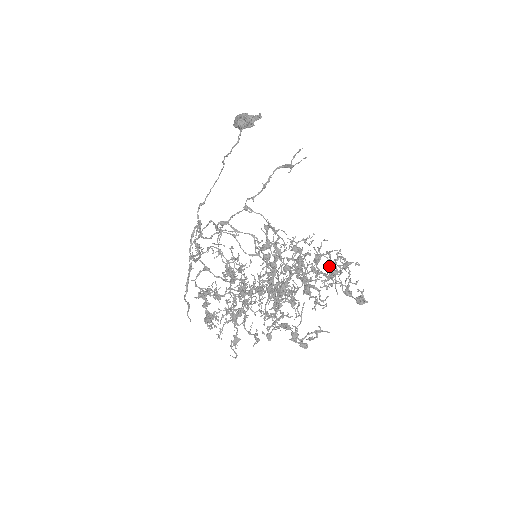
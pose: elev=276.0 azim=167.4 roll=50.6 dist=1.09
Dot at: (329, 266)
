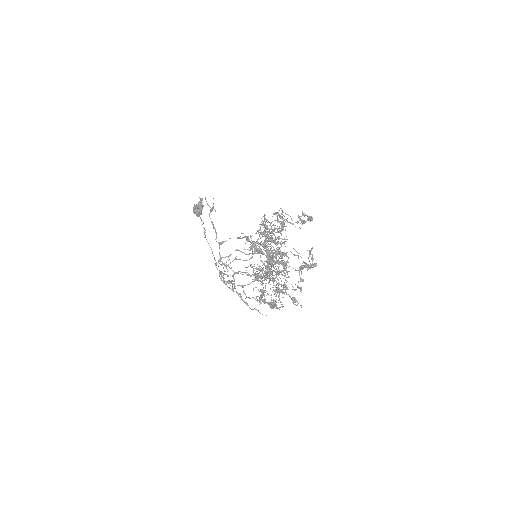
Dot at: occluded
